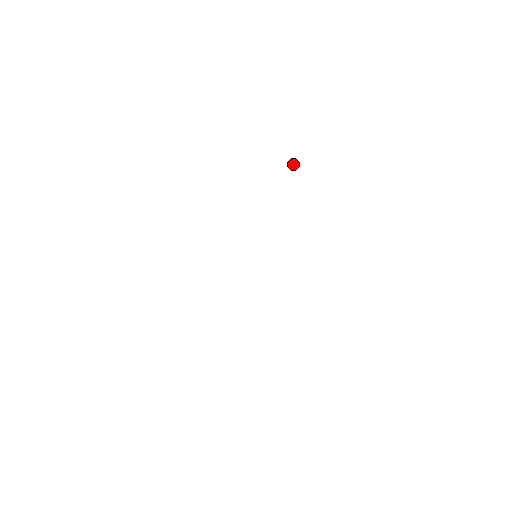
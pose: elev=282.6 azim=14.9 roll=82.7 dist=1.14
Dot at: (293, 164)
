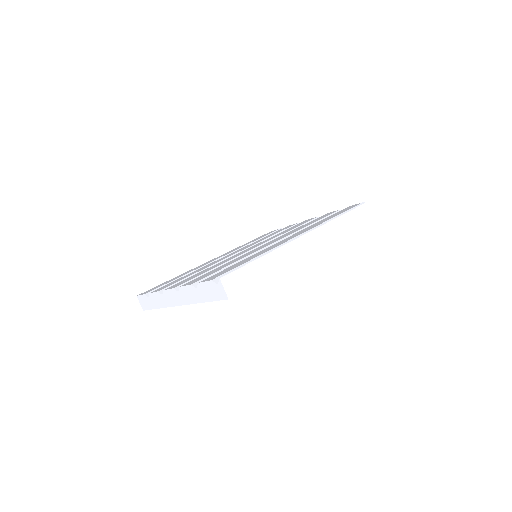
Dot at: occluded
